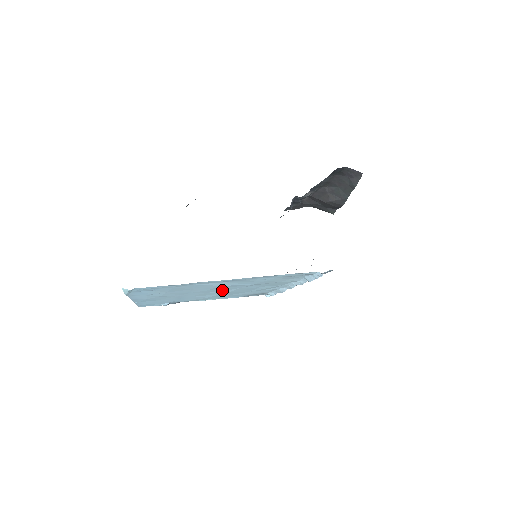
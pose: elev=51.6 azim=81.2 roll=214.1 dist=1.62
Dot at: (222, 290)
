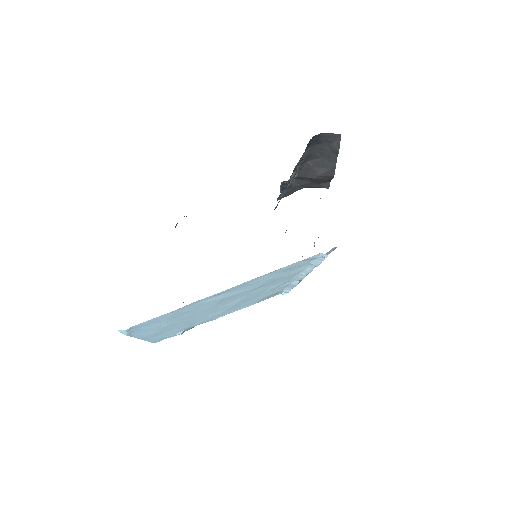
Dot at: (229, 302)
